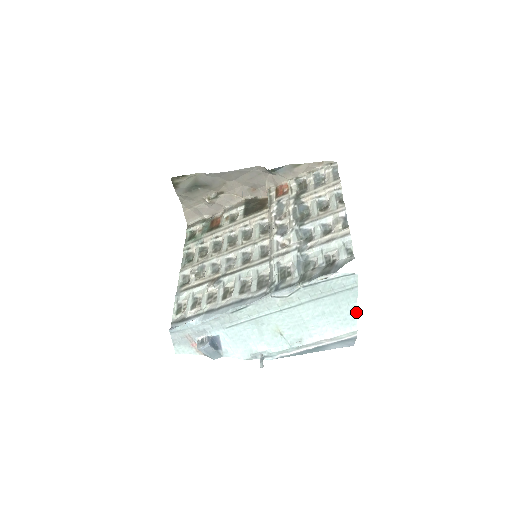
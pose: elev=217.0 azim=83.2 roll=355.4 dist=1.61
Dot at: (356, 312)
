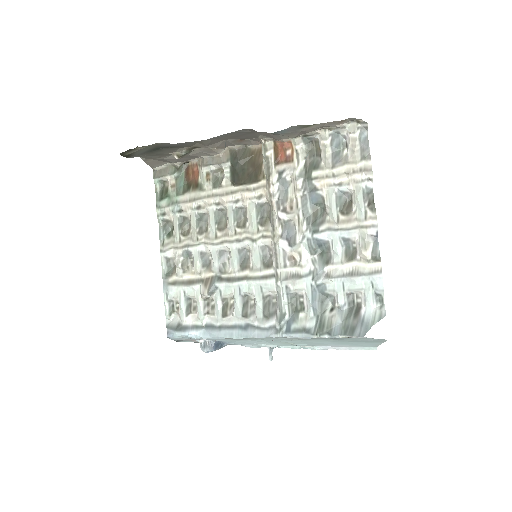
Dot at: (378, 345)
